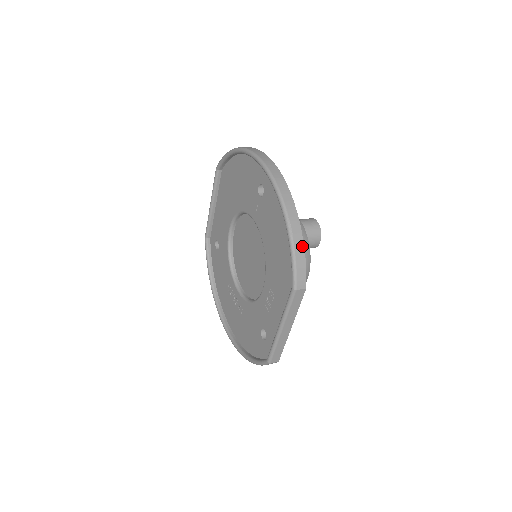
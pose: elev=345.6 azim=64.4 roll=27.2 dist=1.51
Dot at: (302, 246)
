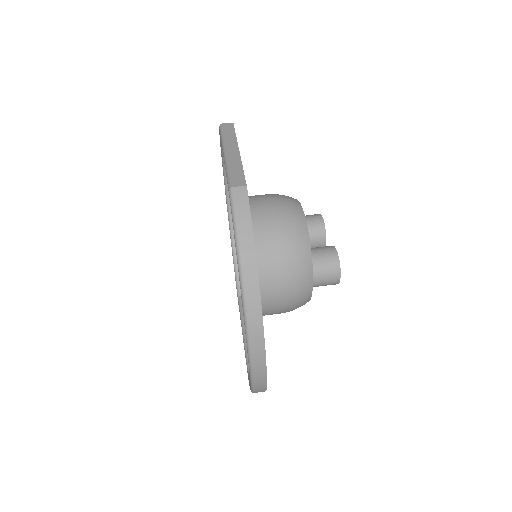
Dot at: occluded
